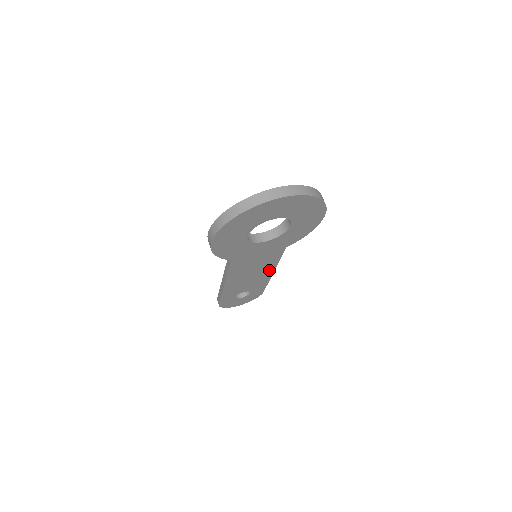
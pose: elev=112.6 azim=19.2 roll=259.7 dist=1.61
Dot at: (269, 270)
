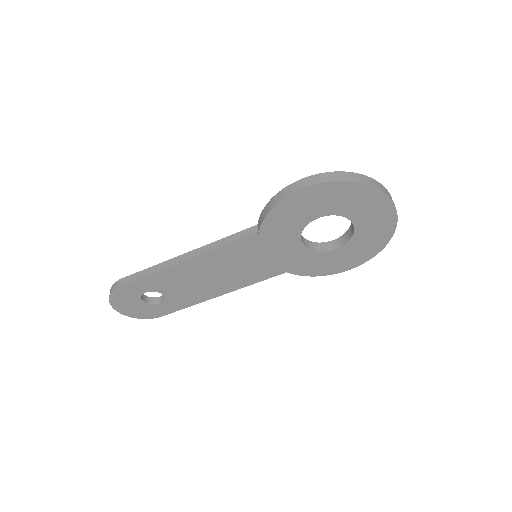
Dot at: (225, 288)
